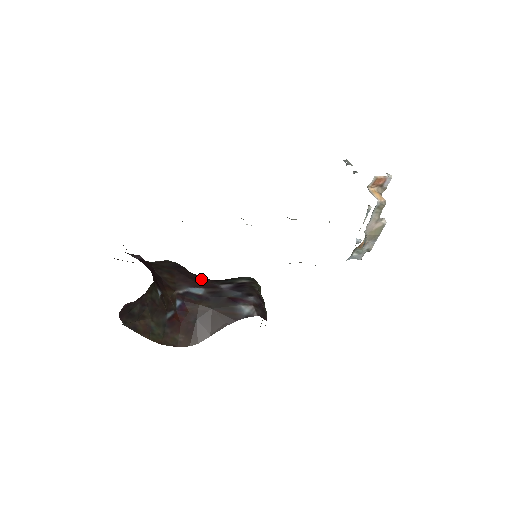
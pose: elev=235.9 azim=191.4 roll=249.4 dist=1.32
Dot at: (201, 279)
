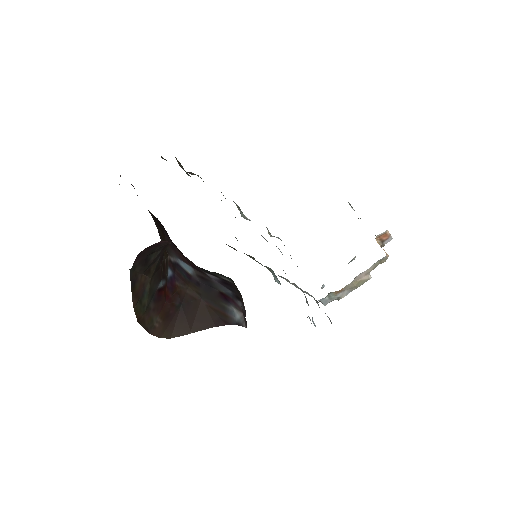
Dot at: occluded
